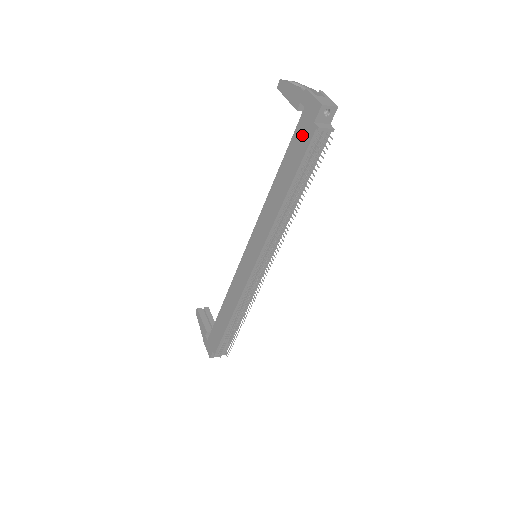
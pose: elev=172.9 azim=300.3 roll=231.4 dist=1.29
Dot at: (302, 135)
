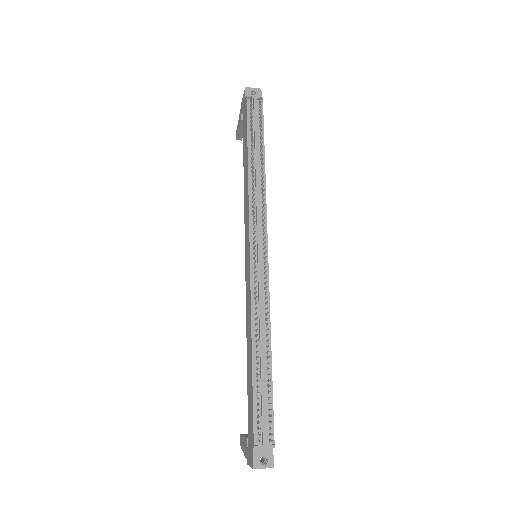
Dot at: (244, 118)
